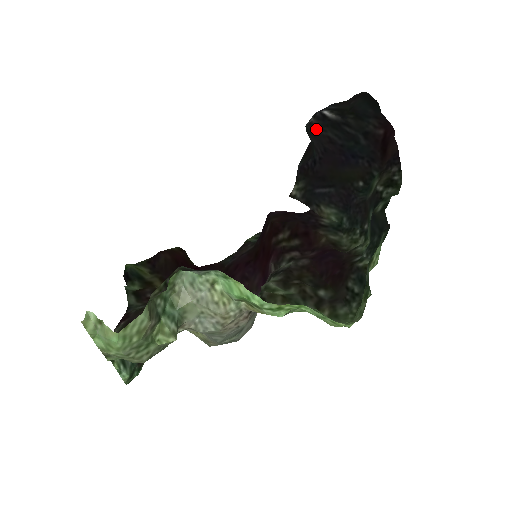
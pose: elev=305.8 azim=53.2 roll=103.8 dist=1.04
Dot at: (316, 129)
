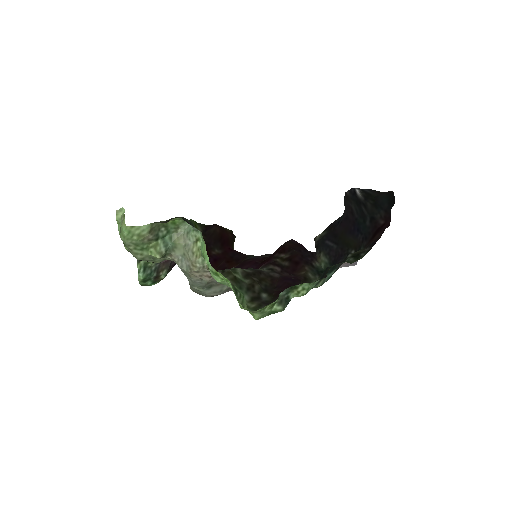
Dot at: (347, 199)
